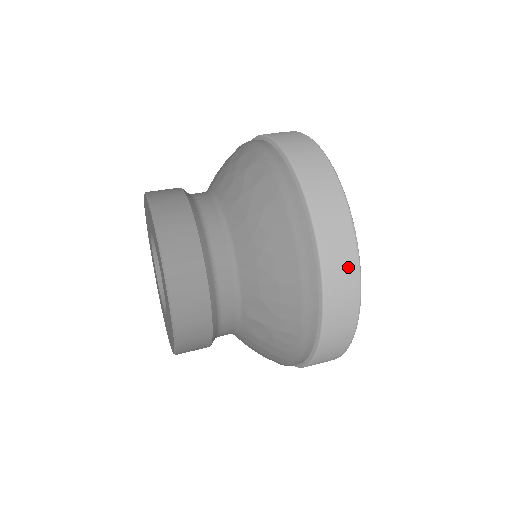
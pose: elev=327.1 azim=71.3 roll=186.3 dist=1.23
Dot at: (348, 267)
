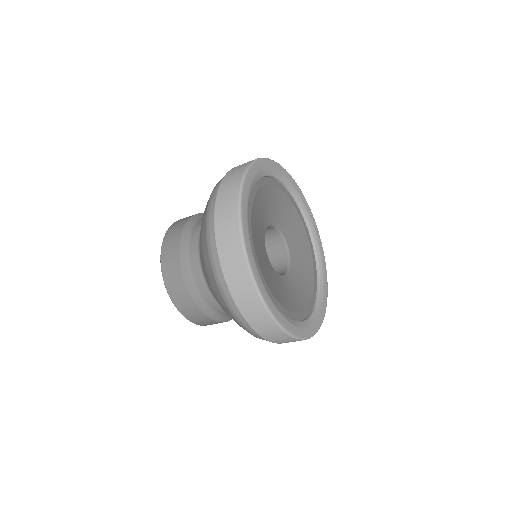
Dot at: (231, 206)
